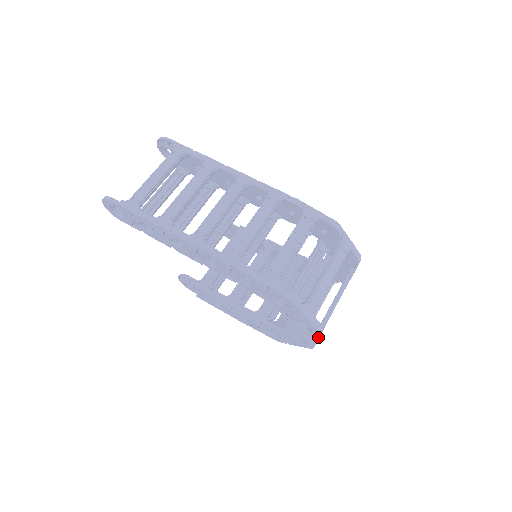
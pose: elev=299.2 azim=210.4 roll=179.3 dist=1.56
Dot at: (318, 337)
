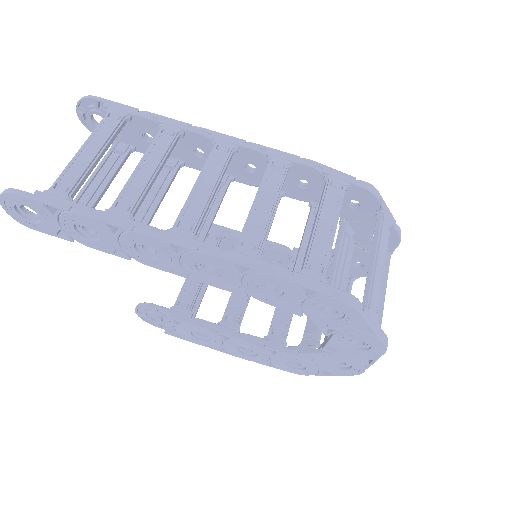
Dot at: (379, 356)
